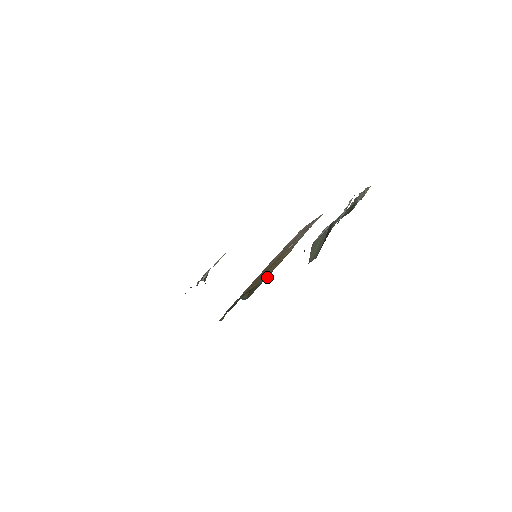
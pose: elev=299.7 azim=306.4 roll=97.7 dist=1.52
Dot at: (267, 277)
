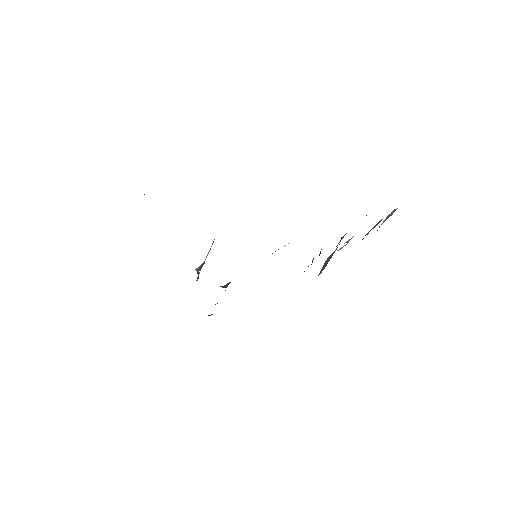
Dot at: occluded
